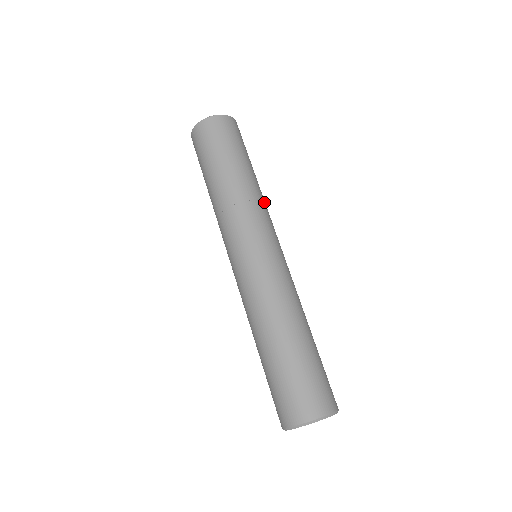
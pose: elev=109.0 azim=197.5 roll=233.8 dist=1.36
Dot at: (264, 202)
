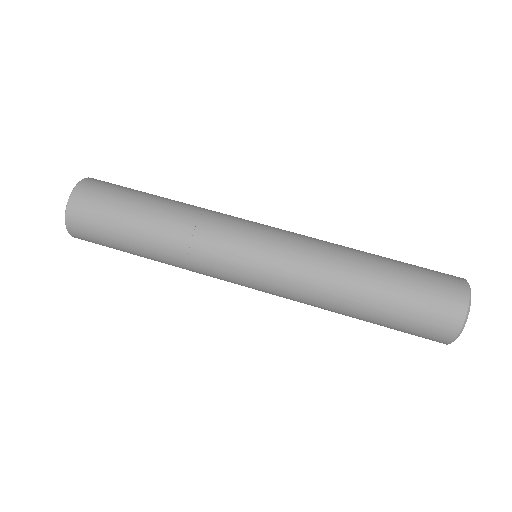
Dot at: occluded
